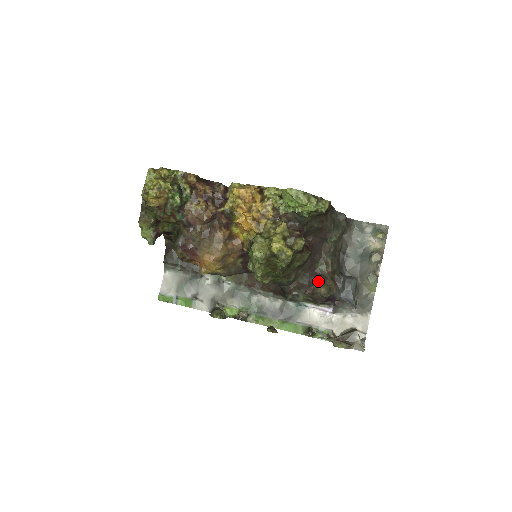
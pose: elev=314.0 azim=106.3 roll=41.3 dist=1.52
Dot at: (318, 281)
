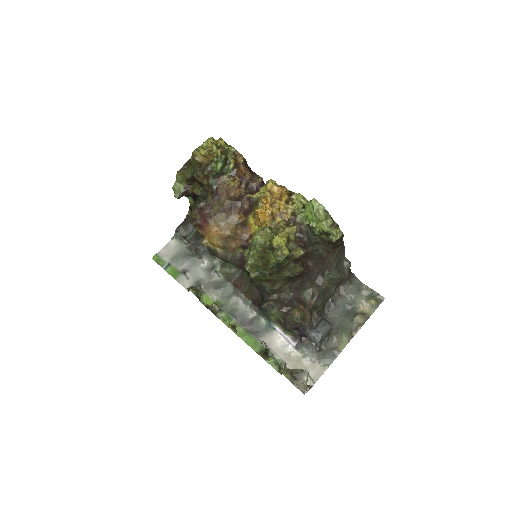
Dot at: (297, 305)
